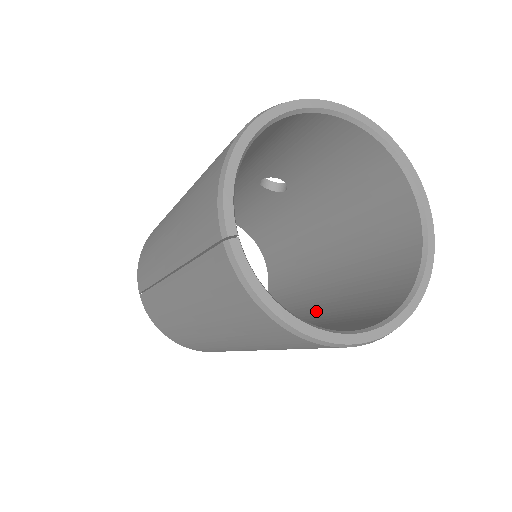
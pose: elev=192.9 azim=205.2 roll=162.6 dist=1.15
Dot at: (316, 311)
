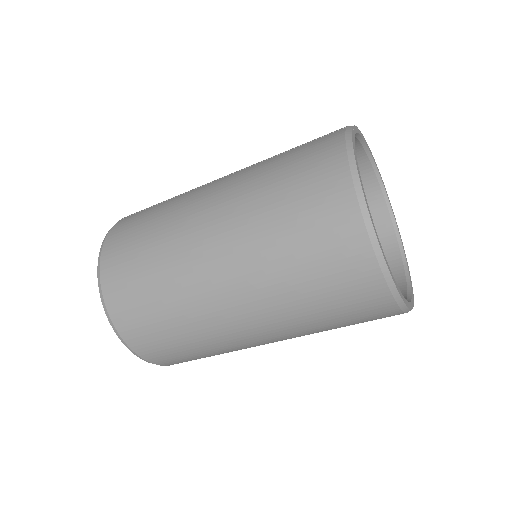
Dot at: occluded
